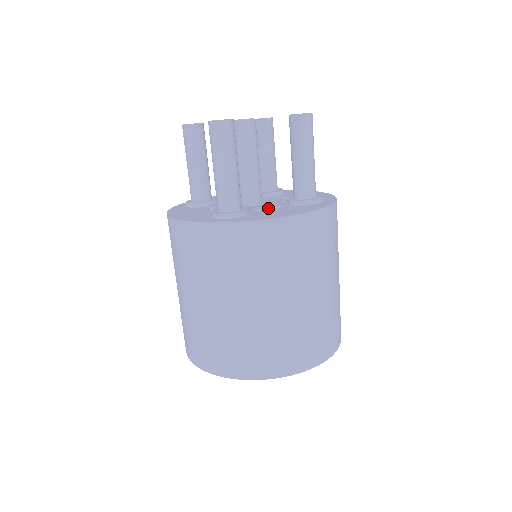
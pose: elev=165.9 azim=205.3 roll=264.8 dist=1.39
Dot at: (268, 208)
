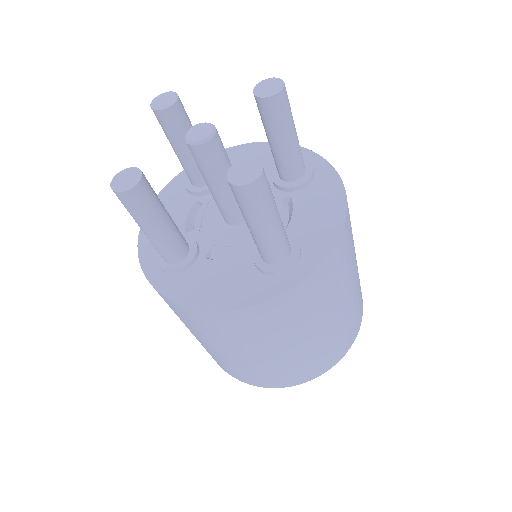
Dot at: (282, 213)
